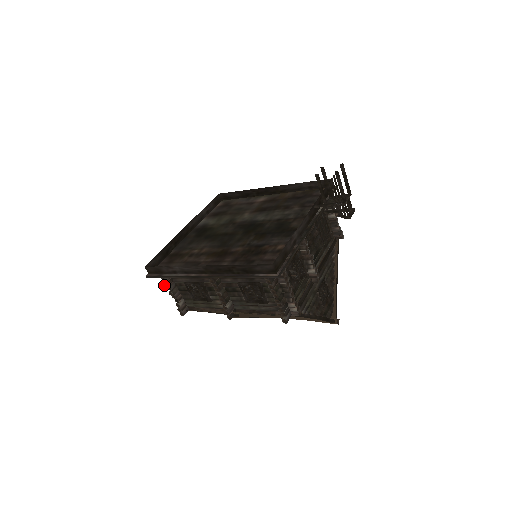
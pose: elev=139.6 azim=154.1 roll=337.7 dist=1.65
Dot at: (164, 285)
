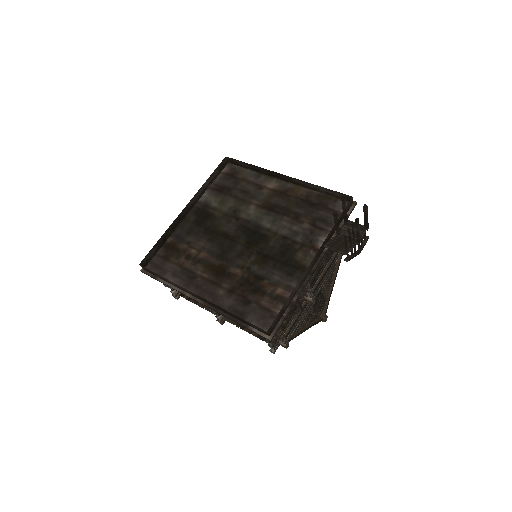
Dot at: occluded
